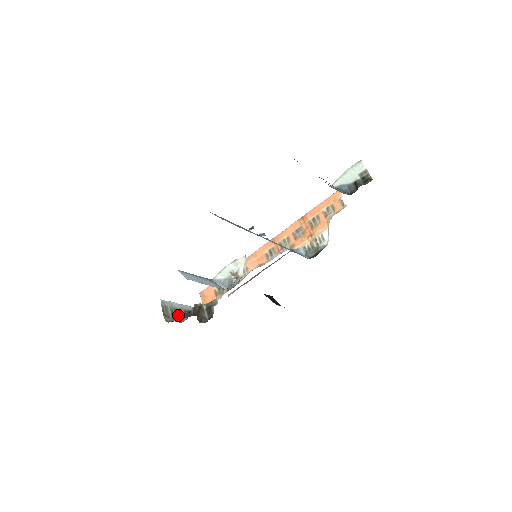
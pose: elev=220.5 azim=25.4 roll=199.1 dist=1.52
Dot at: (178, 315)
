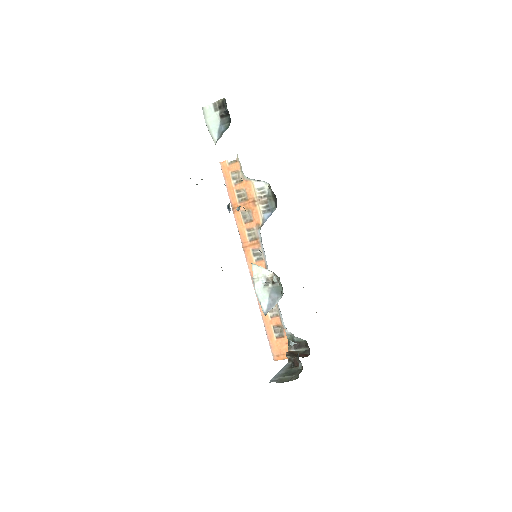
Dot at: (293, 373)
